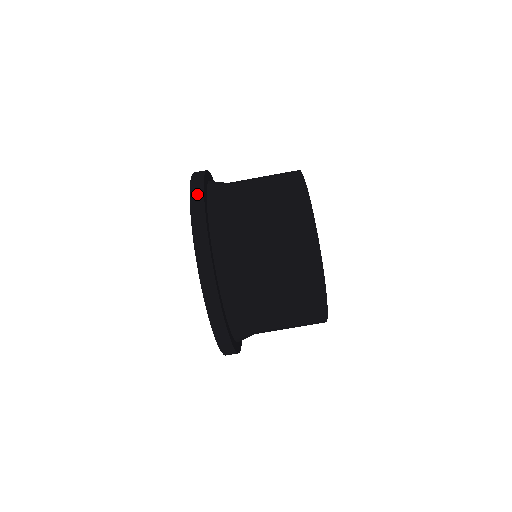
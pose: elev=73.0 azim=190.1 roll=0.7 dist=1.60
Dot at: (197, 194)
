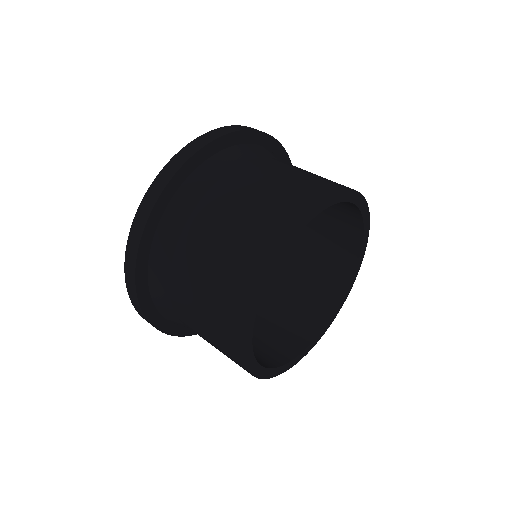
Dot at: (150, 198)
